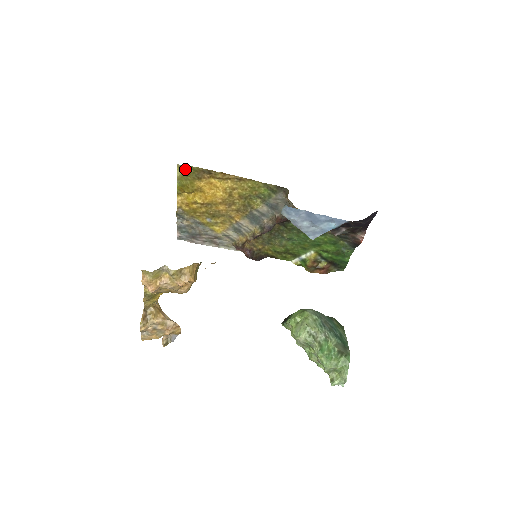
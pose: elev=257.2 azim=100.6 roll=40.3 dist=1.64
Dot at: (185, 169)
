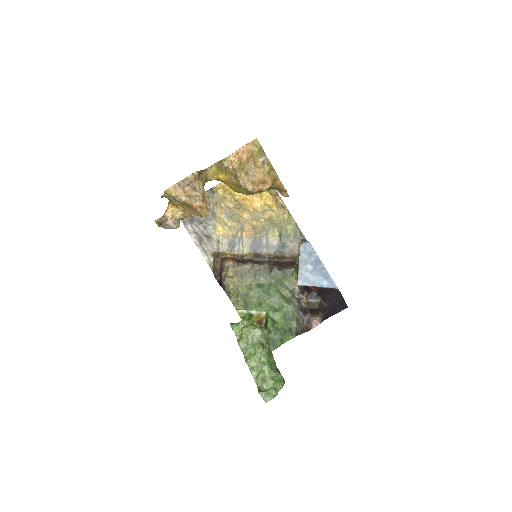
Dot at: occluded
